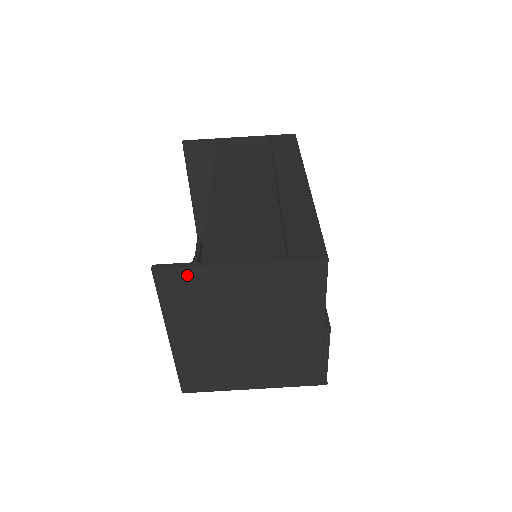
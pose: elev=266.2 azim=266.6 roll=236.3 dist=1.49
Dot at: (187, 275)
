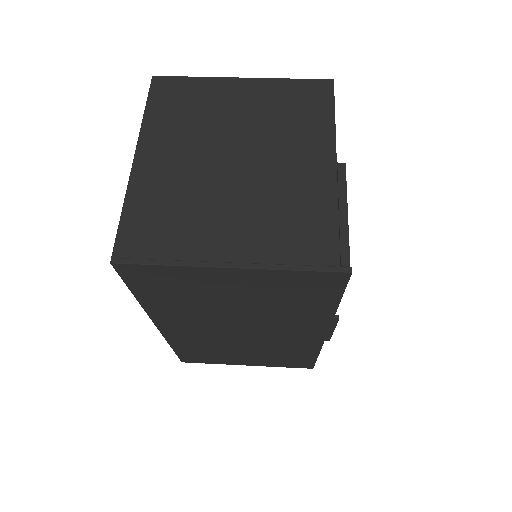
Dot at: (186, 84)
